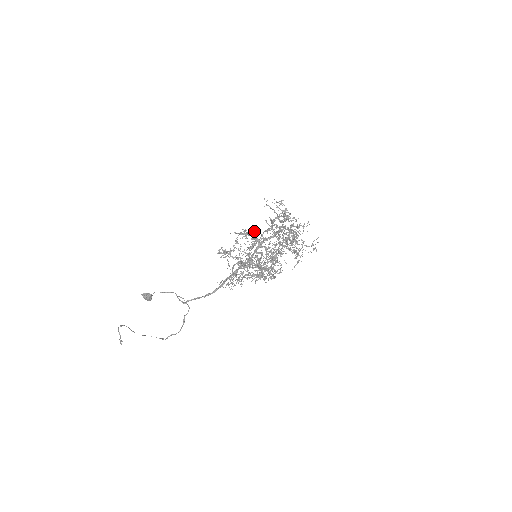
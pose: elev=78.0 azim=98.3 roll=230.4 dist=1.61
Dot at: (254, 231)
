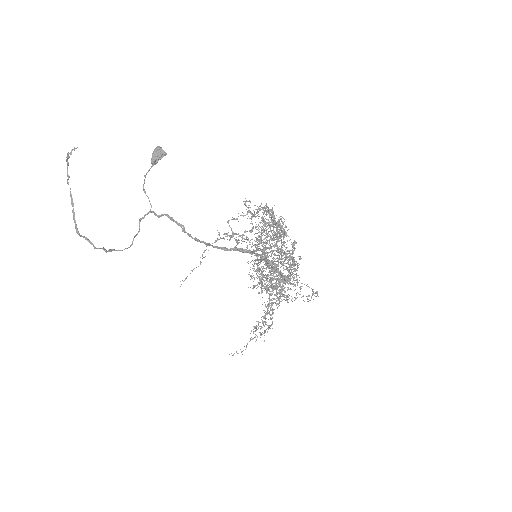
Dot at: occluded
